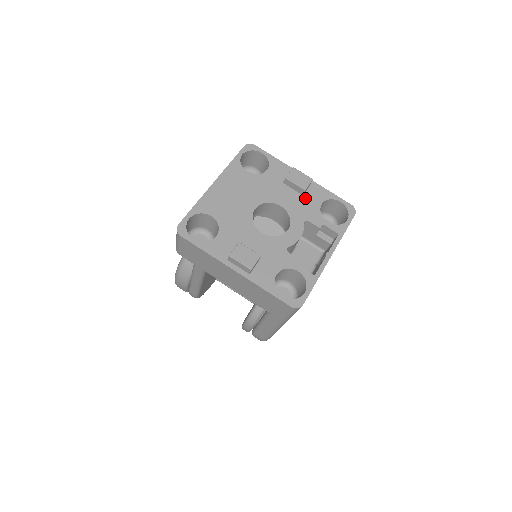
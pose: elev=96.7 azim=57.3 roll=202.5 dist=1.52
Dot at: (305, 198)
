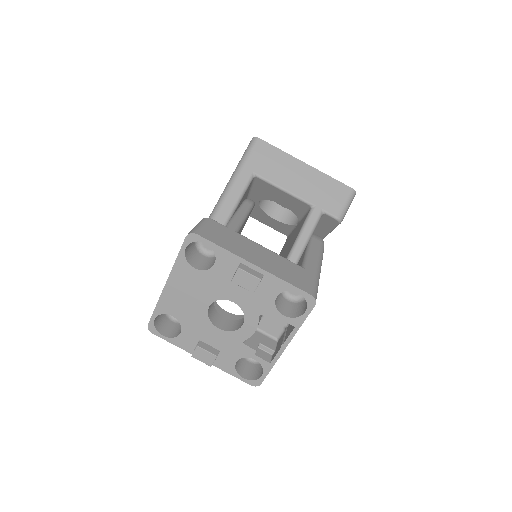
Dot at: (258, 292)
